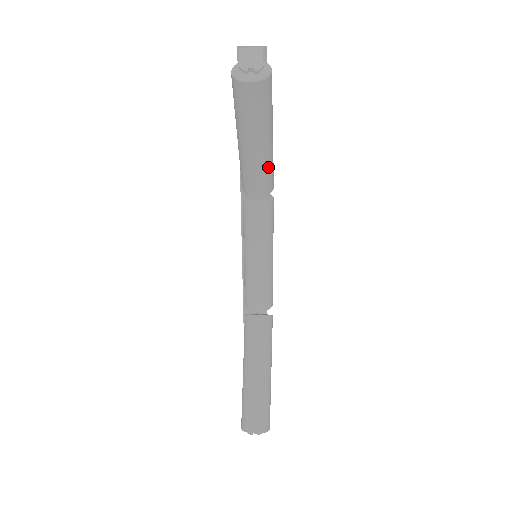
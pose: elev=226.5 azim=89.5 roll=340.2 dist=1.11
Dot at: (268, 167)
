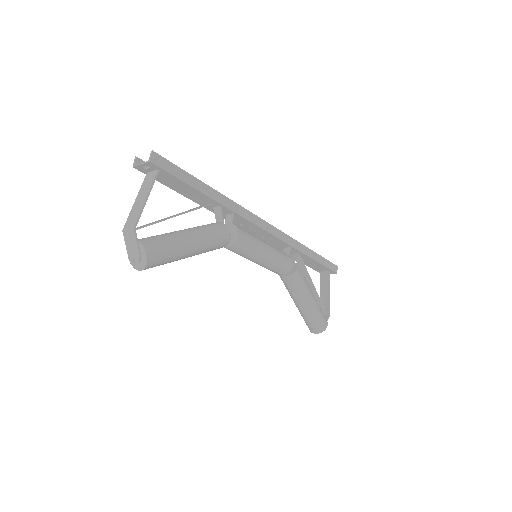
Dot at: (208, 248)
